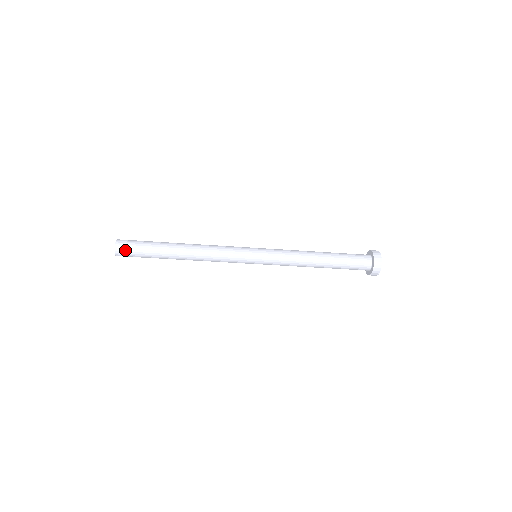
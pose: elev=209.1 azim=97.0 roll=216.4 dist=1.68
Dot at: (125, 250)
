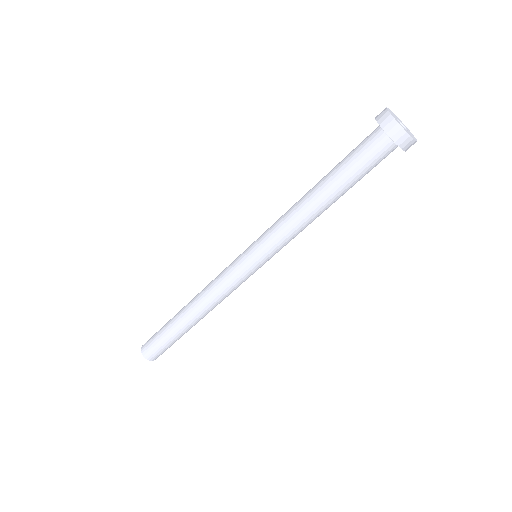
Dot at: (147, 344)
